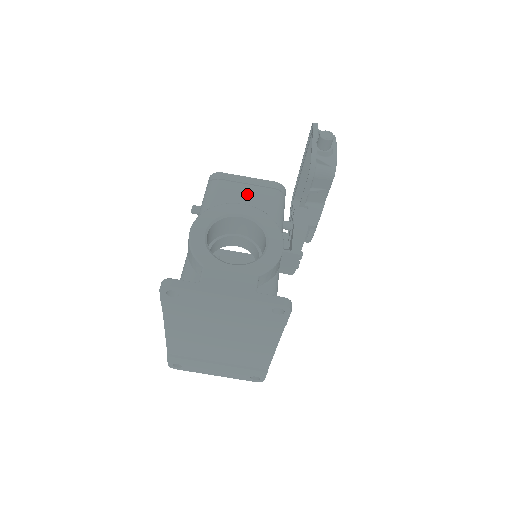
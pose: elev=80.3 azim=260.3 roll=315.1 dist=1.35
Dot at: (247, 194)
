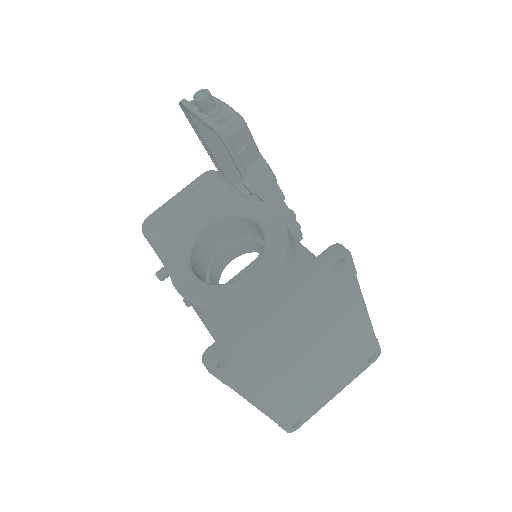
Dot at: (190, 208)
